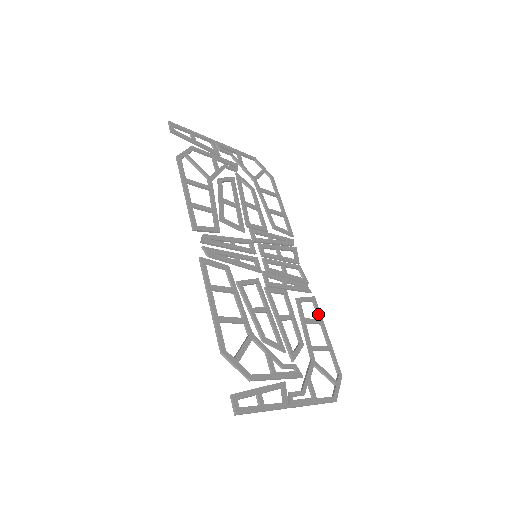
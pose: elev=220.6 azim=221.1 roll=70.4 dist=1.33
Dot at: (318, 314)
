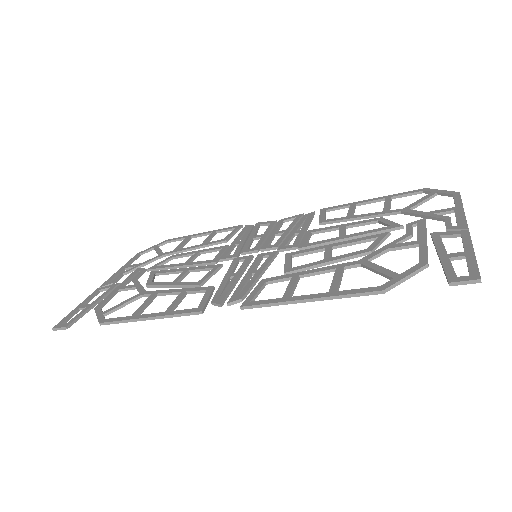
Dot at: (343, 207)
